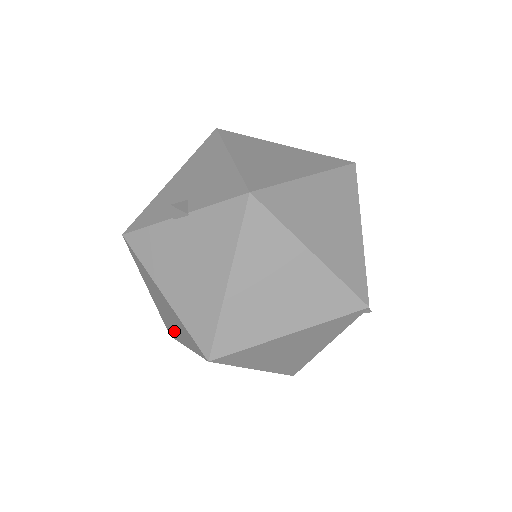
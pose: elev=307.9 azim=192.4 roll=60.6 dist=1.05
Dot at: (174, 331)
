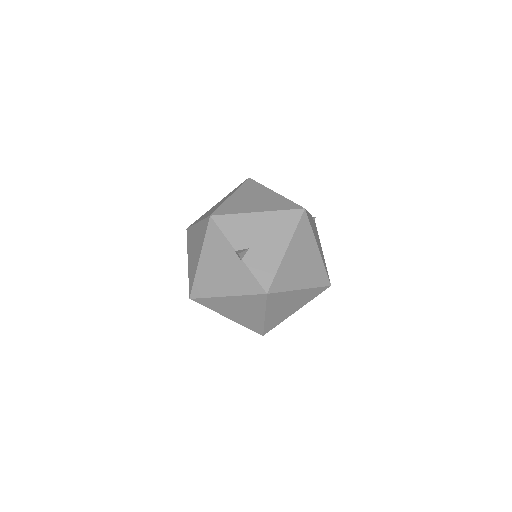
Dot at: (190, 247)
